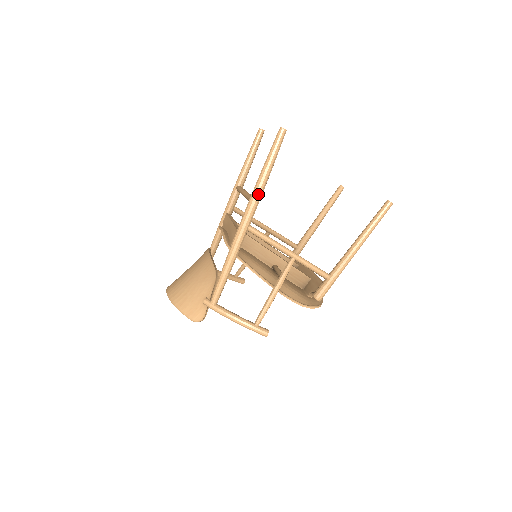
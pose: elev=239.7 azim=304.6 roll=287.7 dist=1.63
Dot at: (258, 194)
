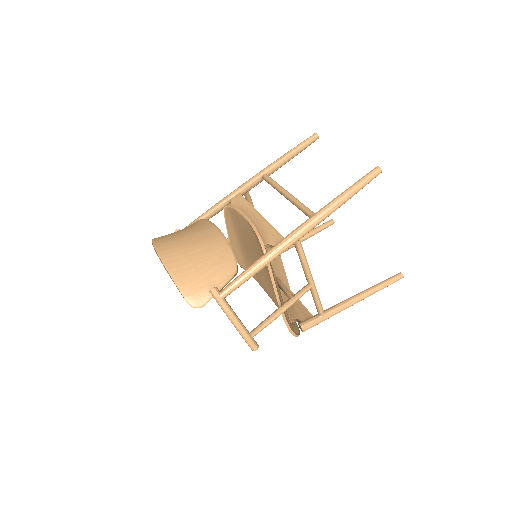
Dot at: (327, 215)
